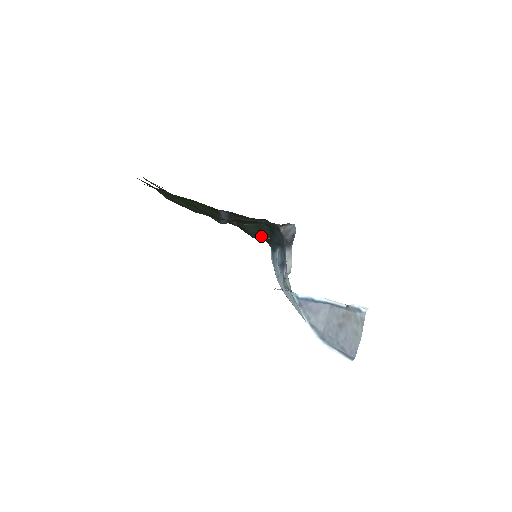
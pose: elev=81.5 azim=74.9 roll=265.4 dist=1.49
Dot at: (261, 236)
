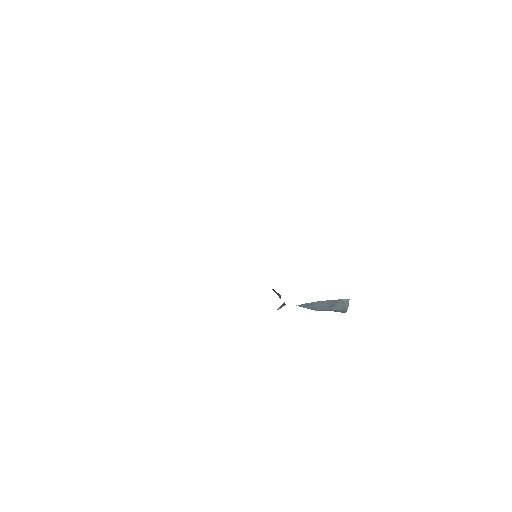
Dot at: occluded
